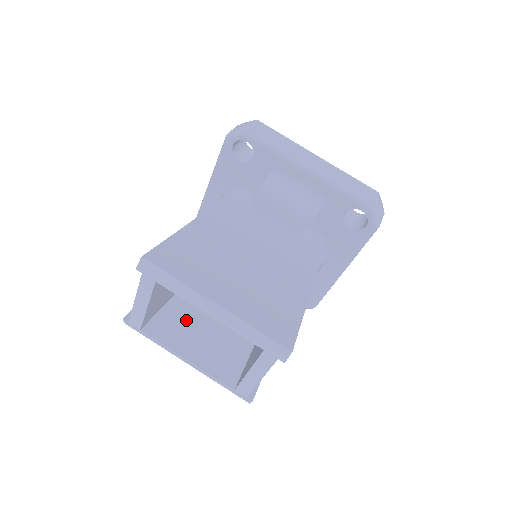
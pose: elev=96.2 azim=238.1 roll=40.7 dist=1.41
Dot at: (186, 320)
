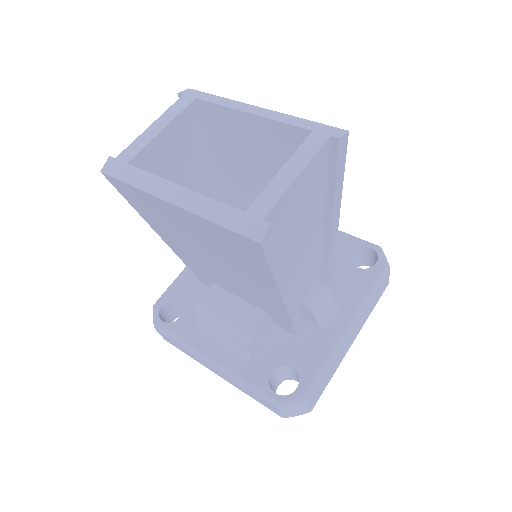
Dot at: occluded
